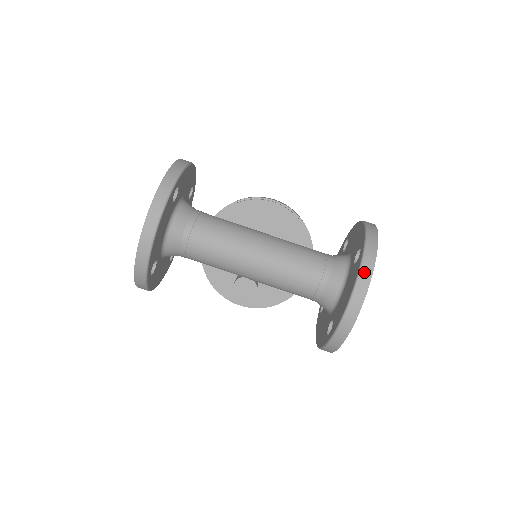
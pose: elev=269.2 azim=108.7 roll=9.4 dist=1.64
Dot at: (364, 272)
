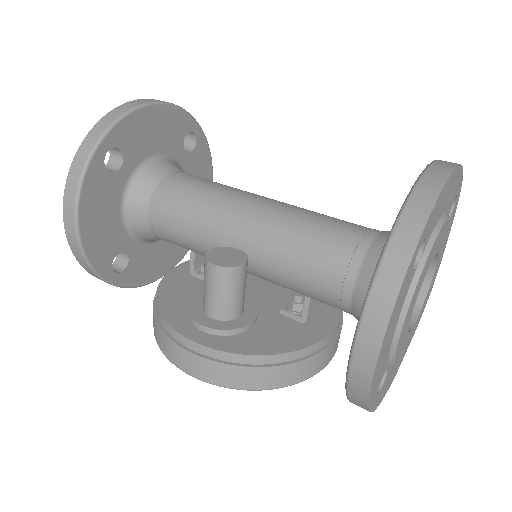
Dot at: occluded
